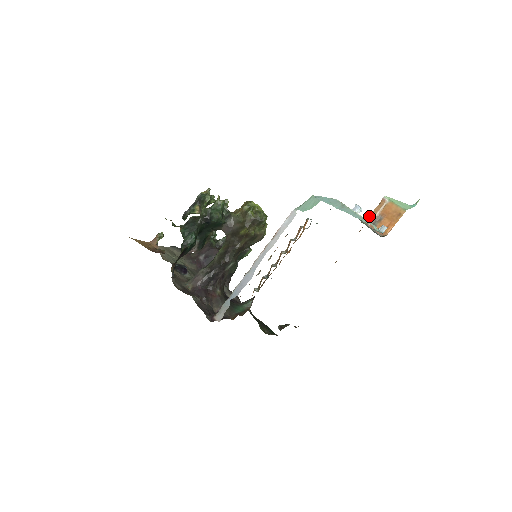
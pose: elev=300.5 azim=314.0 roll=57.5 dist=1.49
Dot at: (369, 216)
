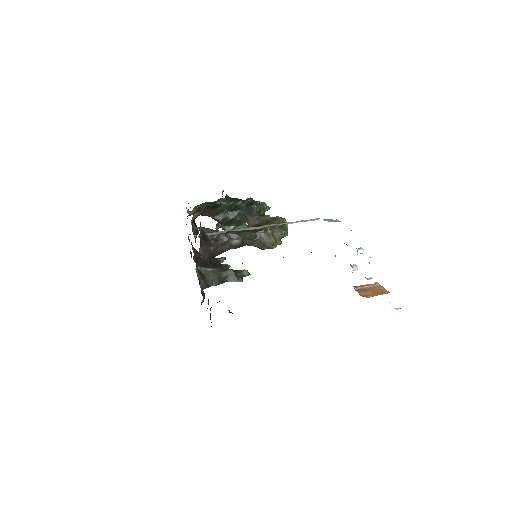
Dot at: occluded
